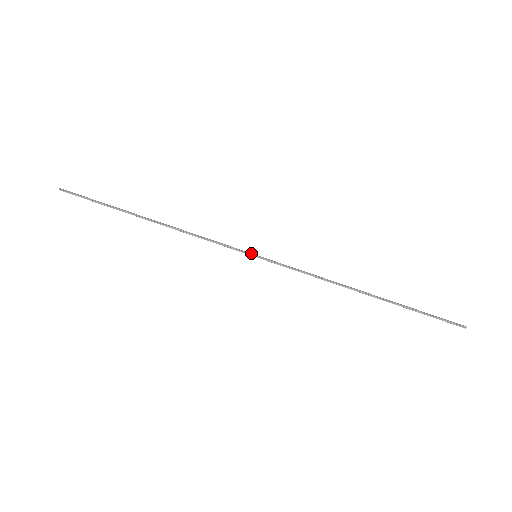
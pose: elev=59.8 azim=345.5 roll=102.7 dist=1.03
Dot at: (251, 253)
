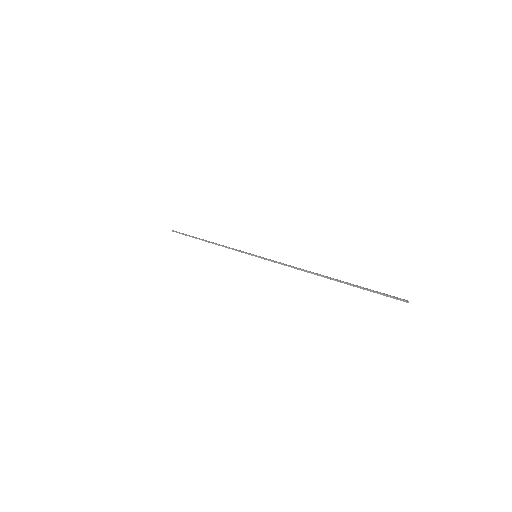
Dot at: (253, 254)
